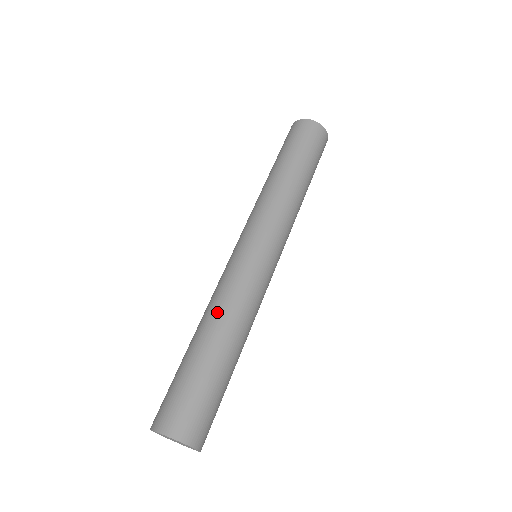
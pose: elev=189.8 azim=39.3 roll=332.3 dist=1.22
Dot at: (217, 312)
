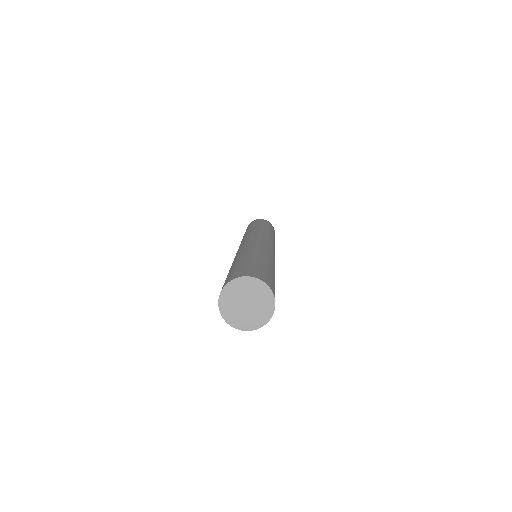
Dot at: (259, 250)
